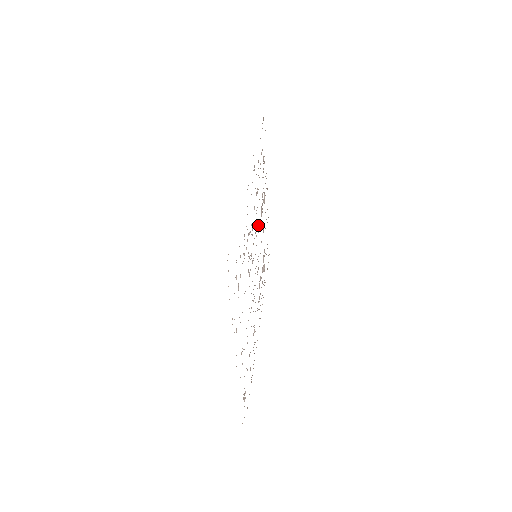
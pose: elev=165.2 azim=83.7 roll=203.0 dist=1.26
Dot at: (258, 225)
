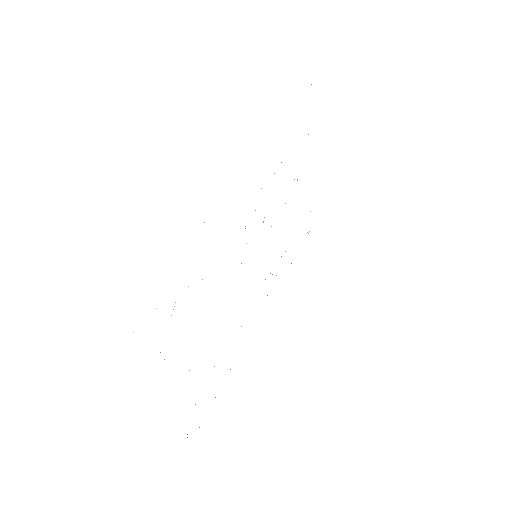
Dot at: occluded
